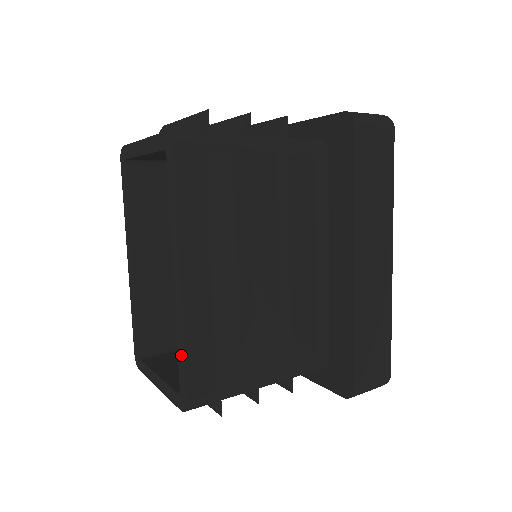
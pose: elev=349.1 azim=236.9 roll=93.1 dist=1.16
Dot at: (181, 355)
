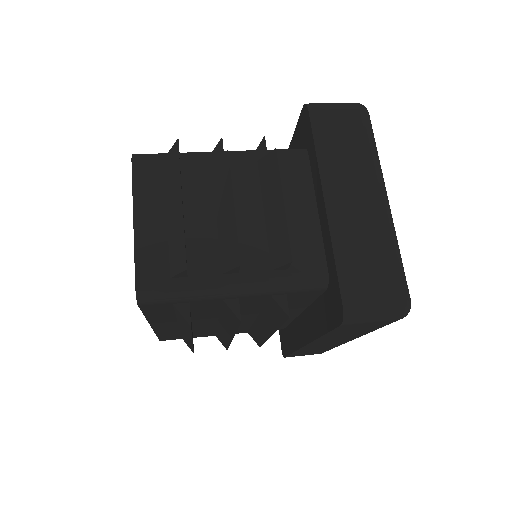
Dot at: occluded
